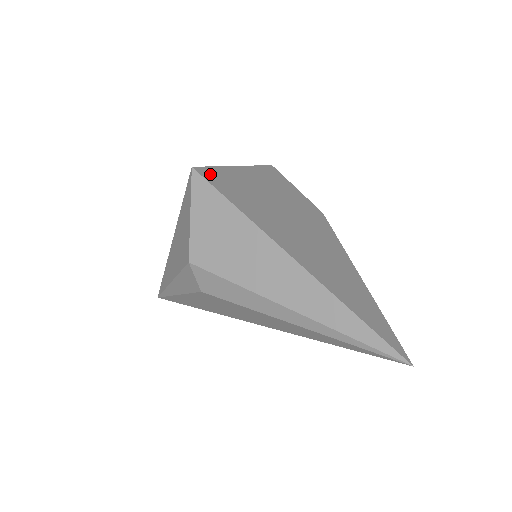
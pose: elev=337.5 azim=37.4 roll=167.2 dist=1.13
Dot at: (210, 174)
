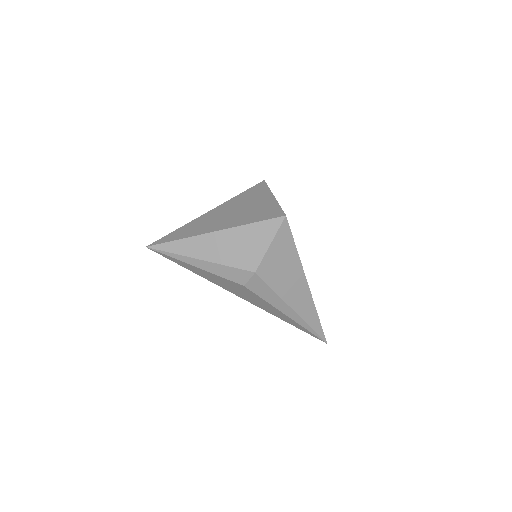
Dot at: occluded
